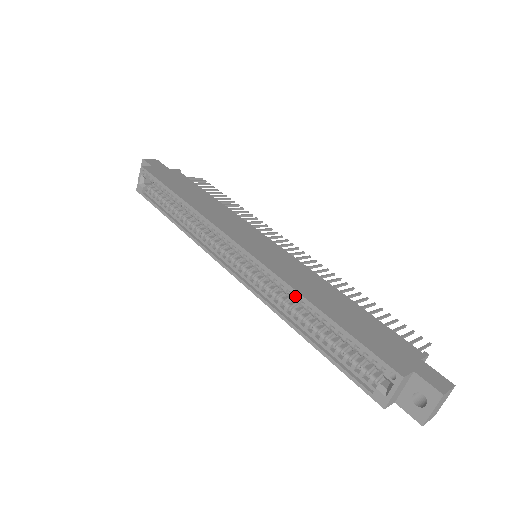
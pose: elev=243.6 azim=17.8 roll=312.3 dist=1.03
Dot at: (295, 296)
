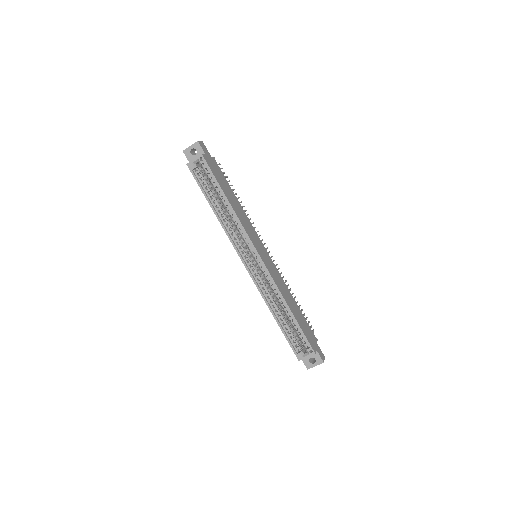
Dot at: occluded
